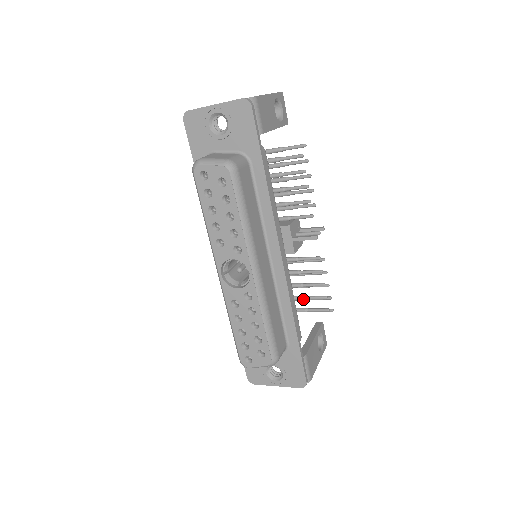
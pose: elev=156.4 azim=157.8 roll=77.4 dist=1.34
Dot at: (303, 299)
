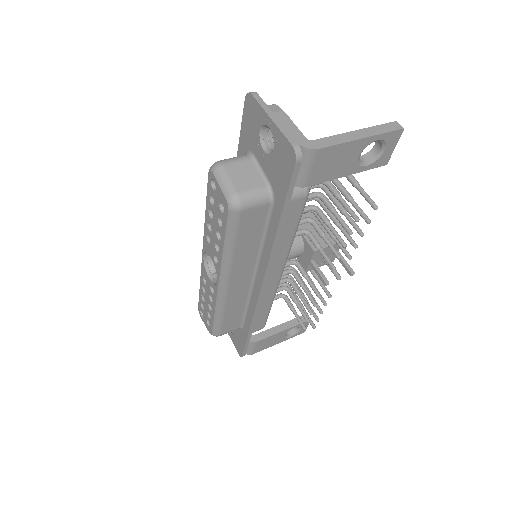
Dot at: occluded
